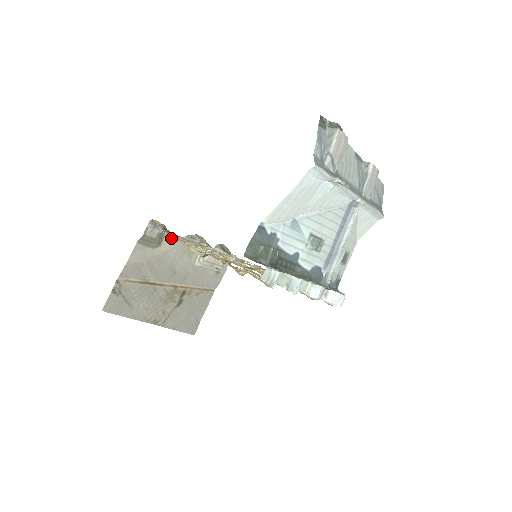
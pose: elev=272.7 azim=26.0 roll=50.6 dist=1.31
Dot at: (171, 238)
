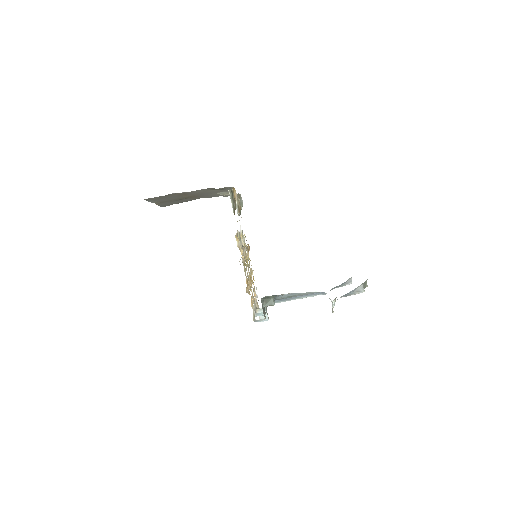
Dot at: (226, 187)
